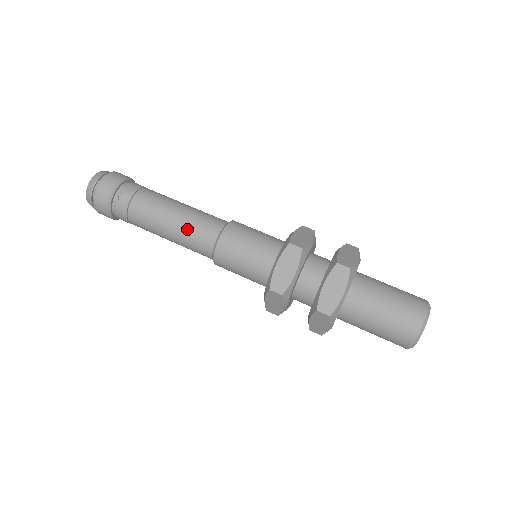
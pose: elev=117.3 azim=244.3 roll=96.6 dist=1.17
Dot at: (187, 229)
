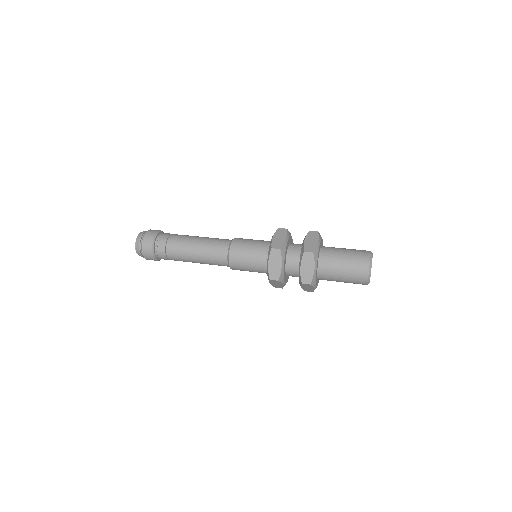
Dot at: (207, 255)
